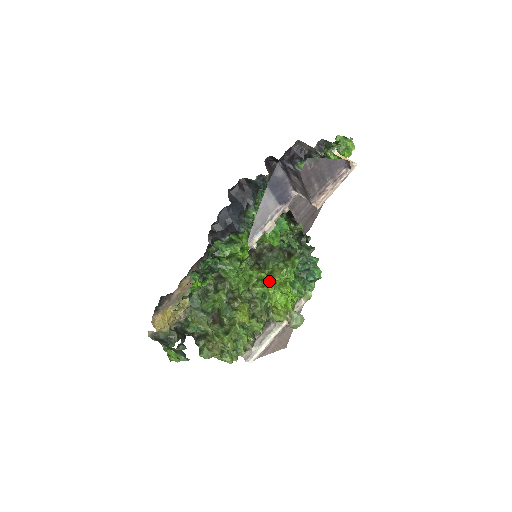
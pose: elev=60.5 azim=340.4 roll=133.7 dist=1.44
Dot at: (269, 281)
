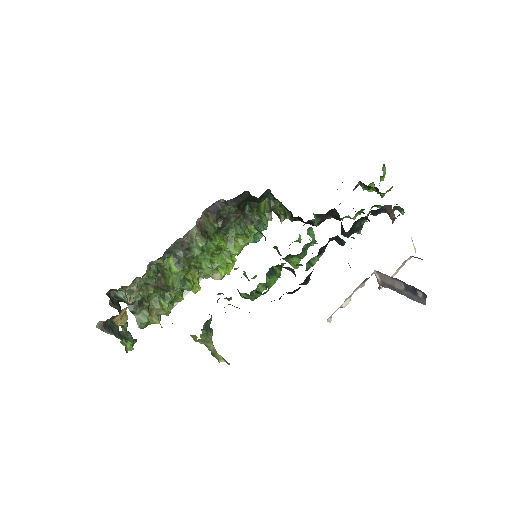
Dot at: (228, 252)
